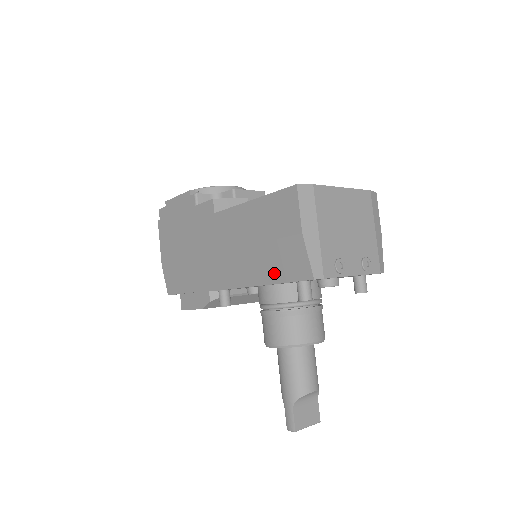
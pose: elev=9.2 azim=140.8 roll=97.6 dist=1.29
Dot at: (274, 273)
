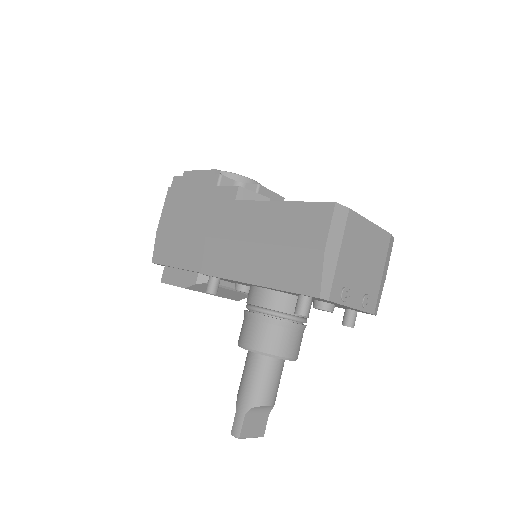
Dot at: (279, 278)
